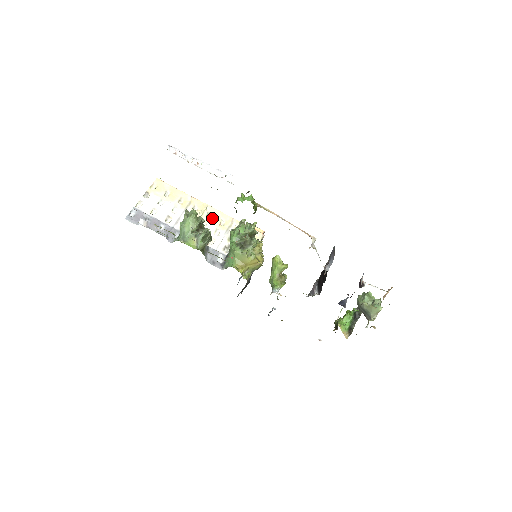
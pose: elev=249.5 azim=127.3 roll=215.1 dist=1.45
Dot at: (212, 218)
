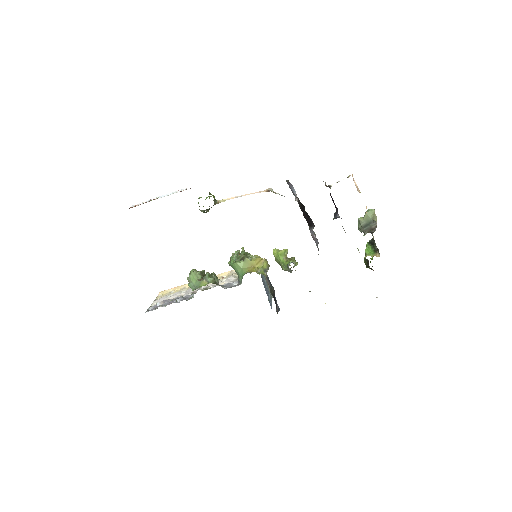
Dot at: occluded
